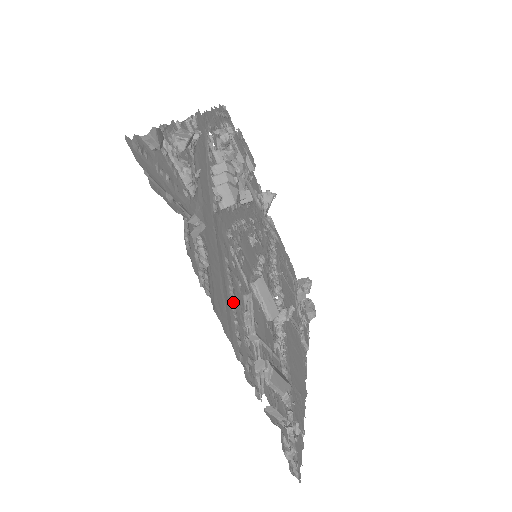
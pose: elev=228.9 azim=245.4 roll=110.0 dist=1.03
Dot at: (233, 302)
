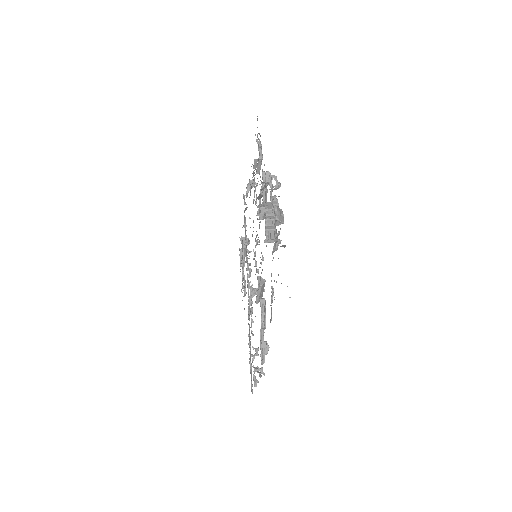
Dot at: occluded
